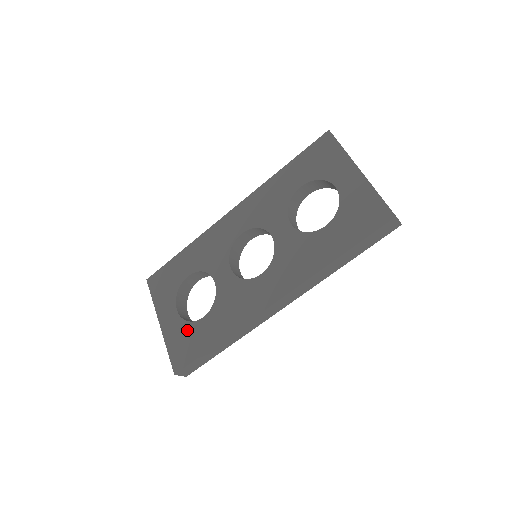
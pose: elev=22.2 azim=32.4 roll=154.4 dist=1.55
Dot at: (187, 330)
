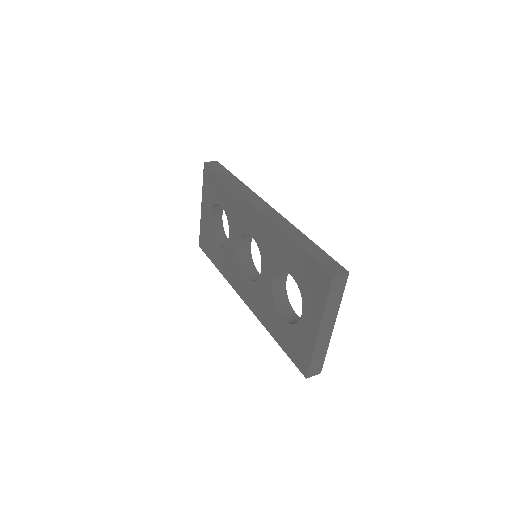
Dot at: (210, 236)
